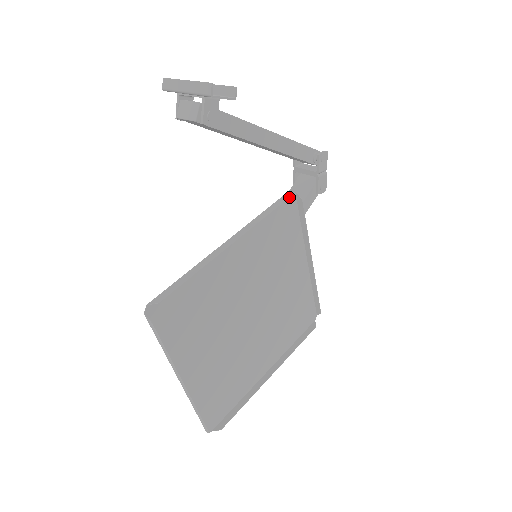
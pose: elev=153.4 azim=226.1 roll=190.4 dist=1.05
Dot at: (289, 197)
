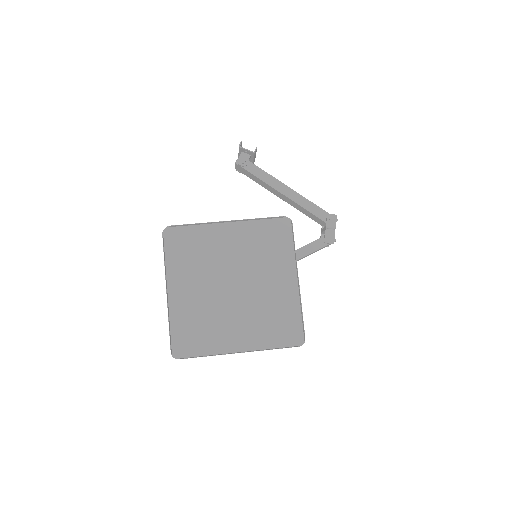
Dot at: (280, 216)
